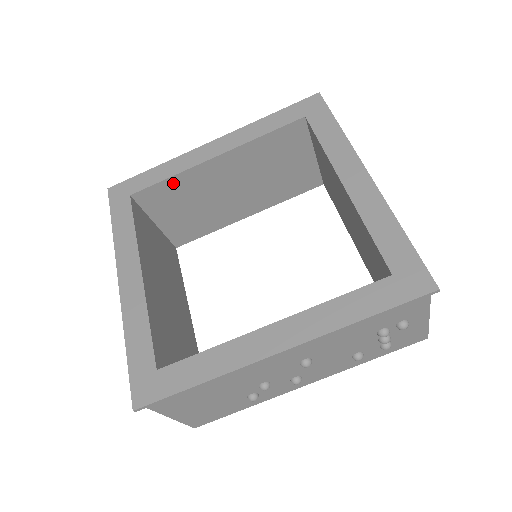
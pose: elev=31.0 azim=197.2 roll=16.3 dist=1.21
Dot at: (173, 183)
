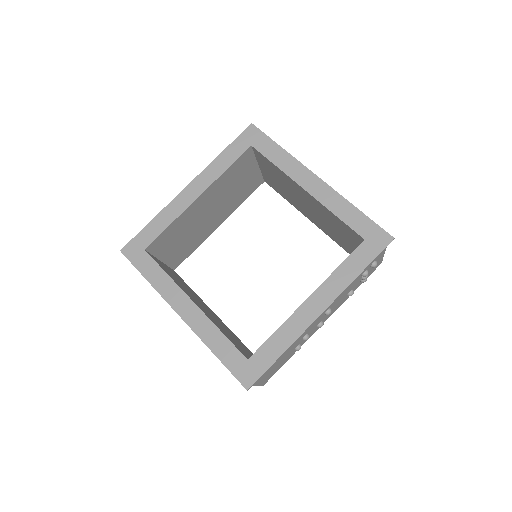
Dot at: (172, 227)
